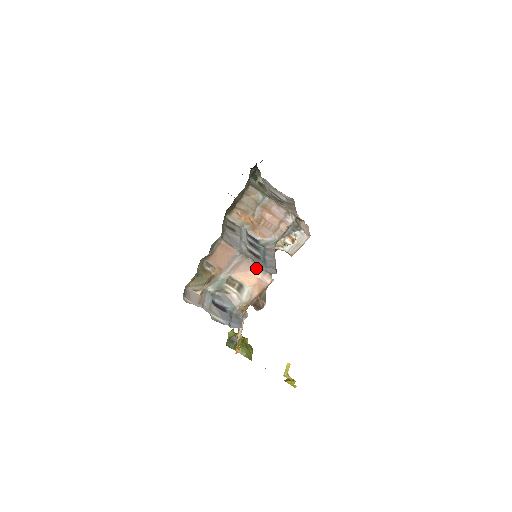
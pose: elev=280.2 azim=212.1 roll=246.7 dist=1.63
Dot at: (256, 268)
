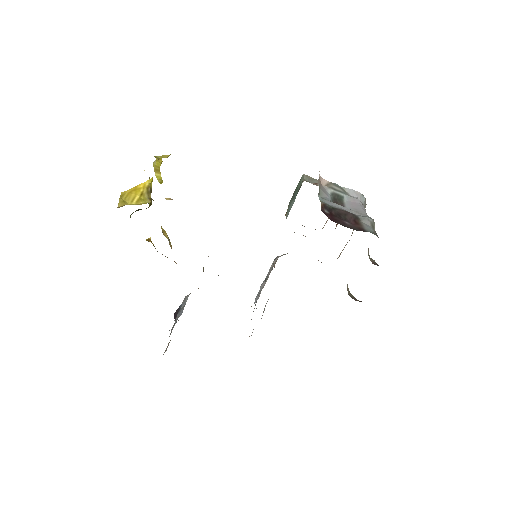
Dot at: occluded
